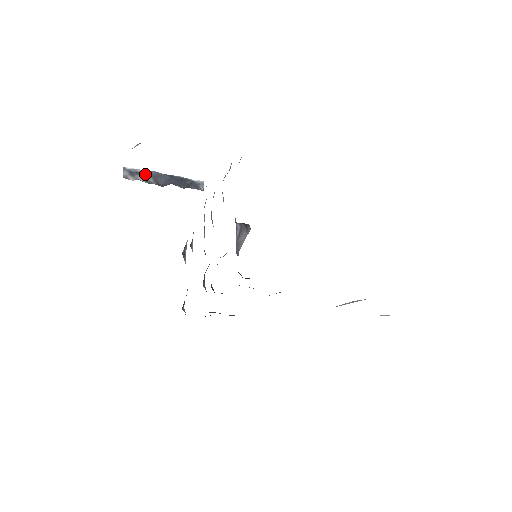
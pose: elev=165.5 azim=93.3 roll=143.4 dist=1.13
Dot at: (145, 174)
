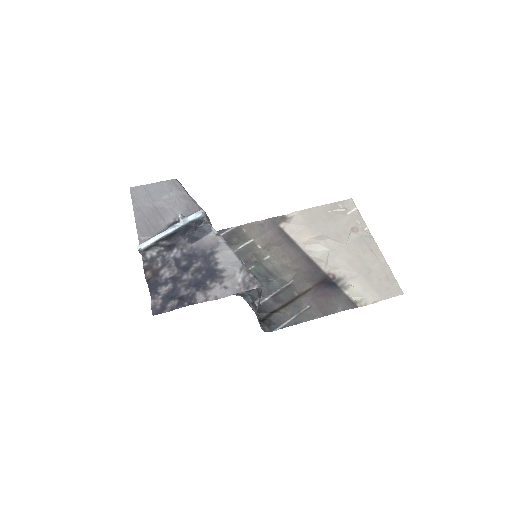
Dot at: (158, 243)
